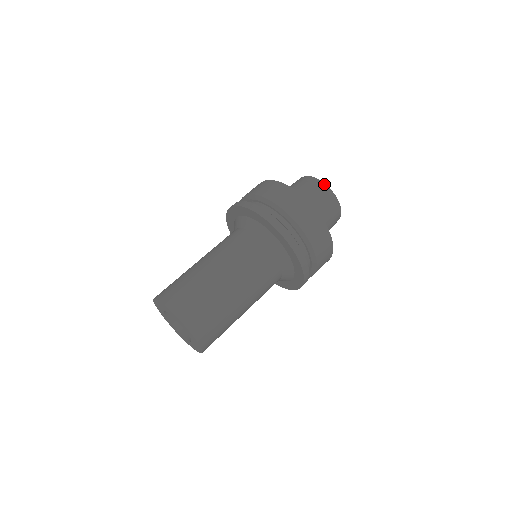
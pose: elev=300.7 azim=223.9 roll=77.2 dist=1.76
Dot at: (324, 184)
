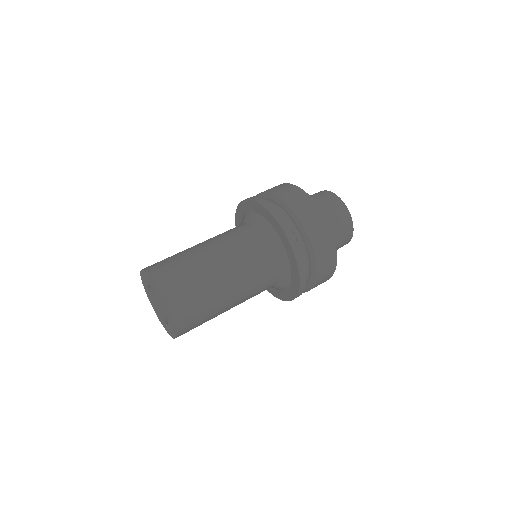
Dot at: (351, 219)
